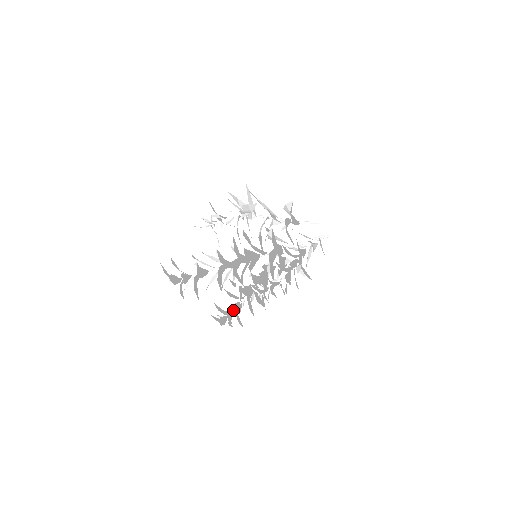
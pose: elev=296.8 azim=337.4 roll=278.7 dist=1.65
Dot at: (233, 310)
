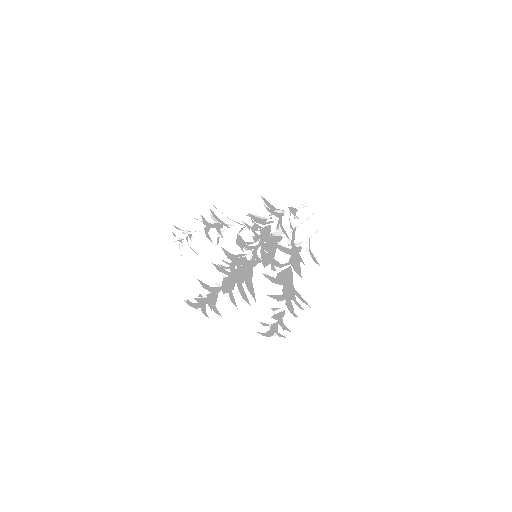
Dot at: occluded
